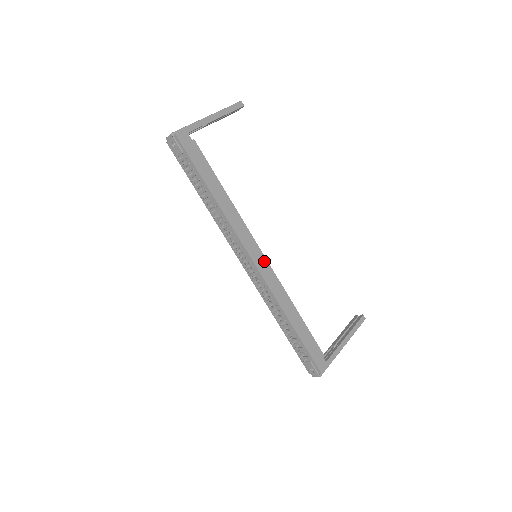
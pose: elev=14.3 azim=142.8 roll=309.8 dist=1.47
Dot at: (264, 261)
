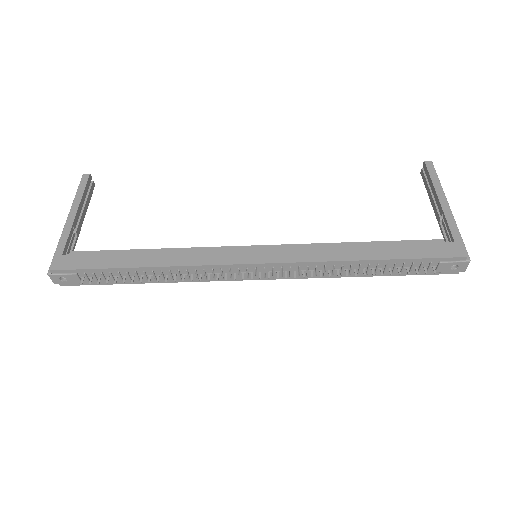
Dot at: (266, 249)
